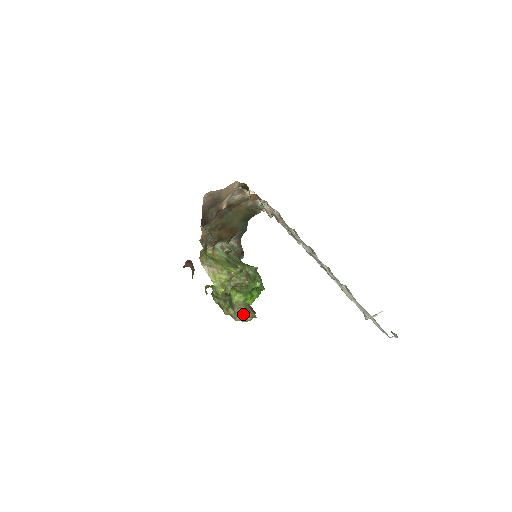
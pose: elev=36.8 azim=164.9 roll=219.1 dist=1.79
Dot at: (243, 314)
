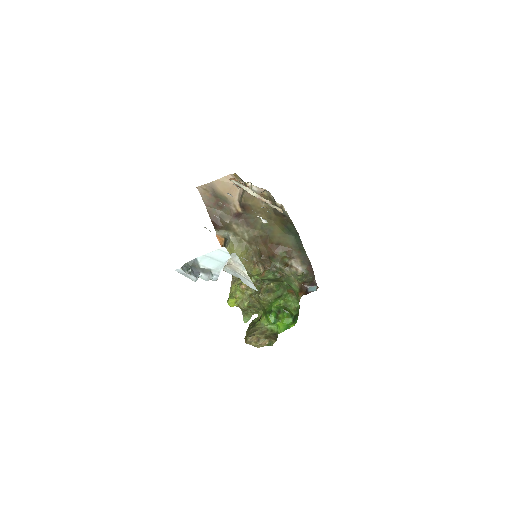
Dot at: (249, 334)
